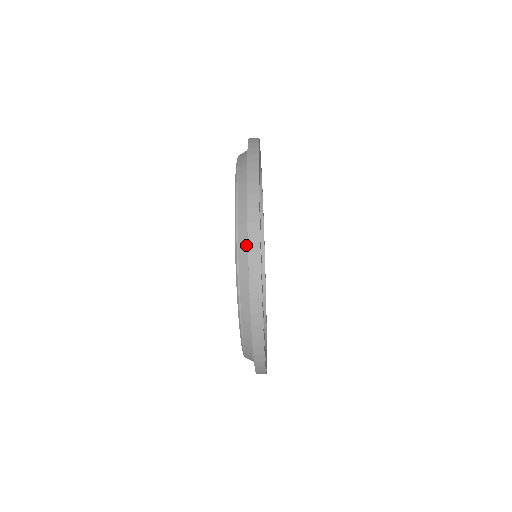
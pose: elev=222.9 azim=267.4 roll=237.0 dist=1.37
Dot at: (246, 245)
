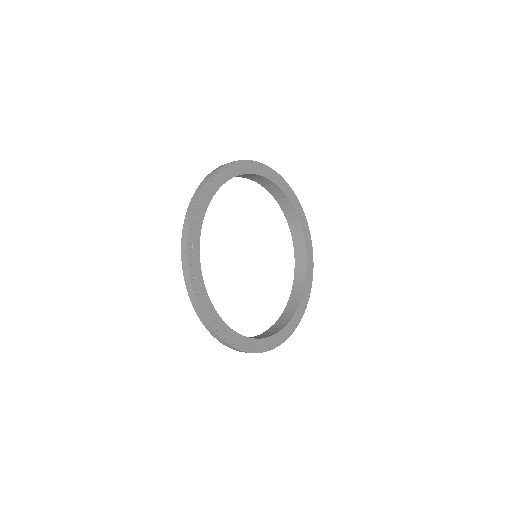
Dot at: occluded
